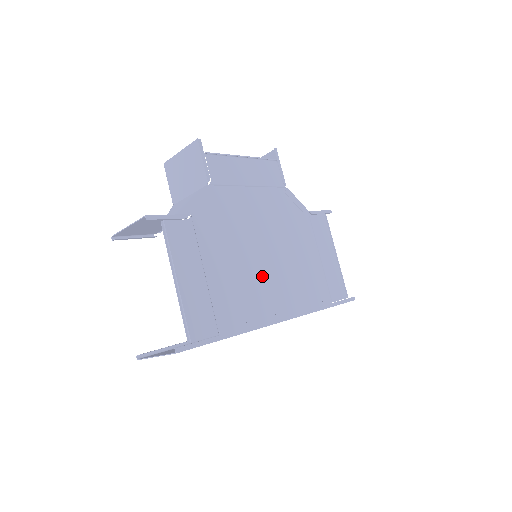
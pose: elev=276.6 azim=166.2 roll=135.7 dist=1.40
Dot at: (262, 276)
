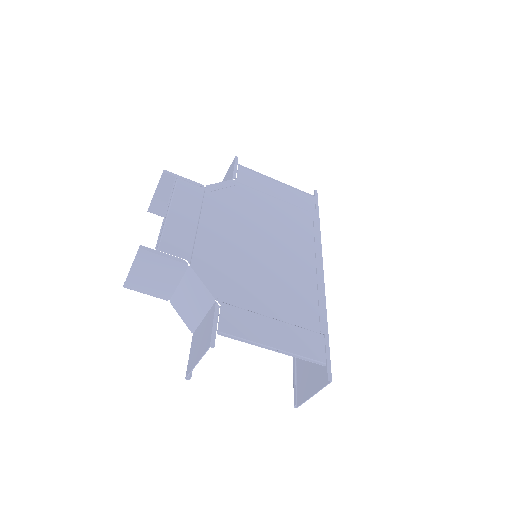
Dot at: (283, 265)
